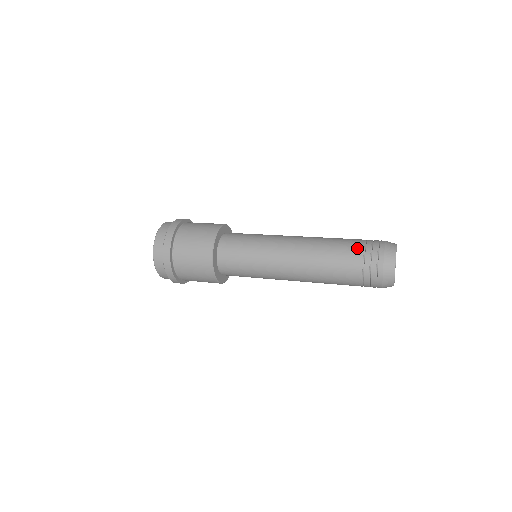
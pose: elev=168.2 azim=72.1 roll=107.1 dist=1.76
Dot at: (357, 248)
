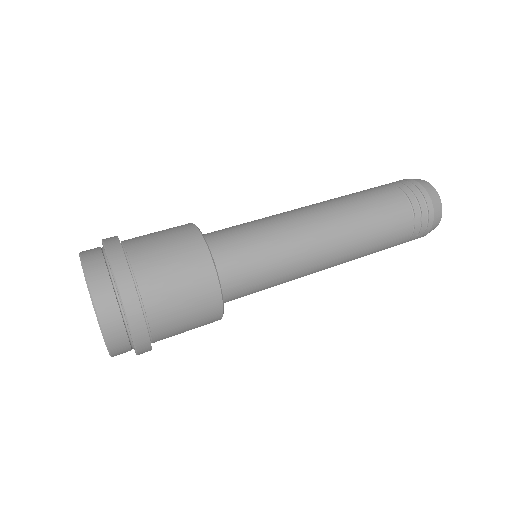
Dot at: (405, 235)
